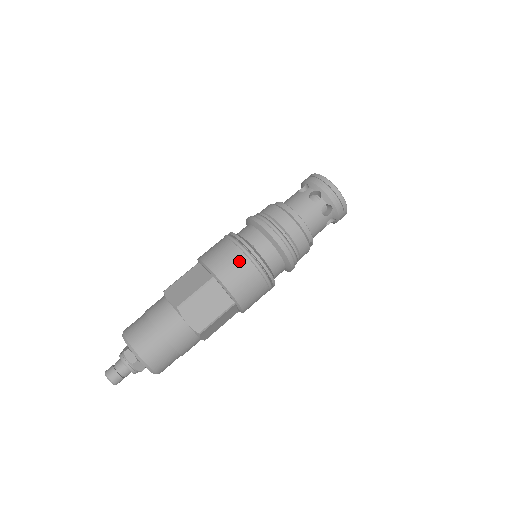
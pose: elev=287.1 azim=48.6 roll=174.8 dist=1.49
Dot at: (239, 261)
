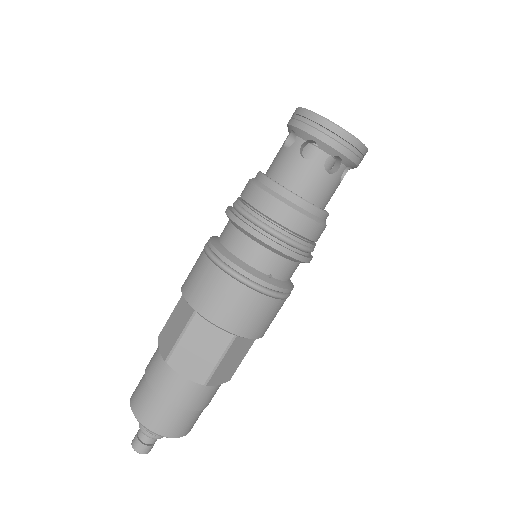
Dot at: (263, 307)
